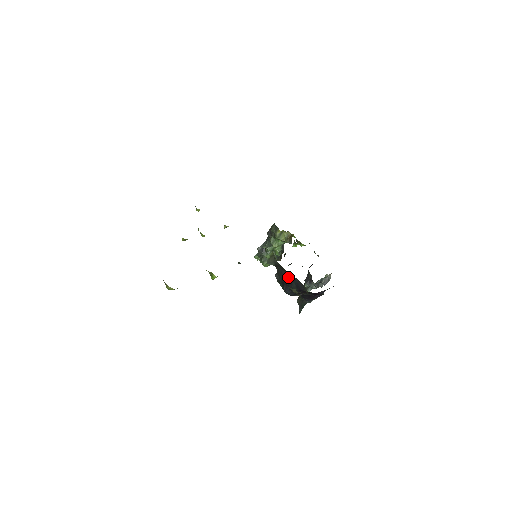
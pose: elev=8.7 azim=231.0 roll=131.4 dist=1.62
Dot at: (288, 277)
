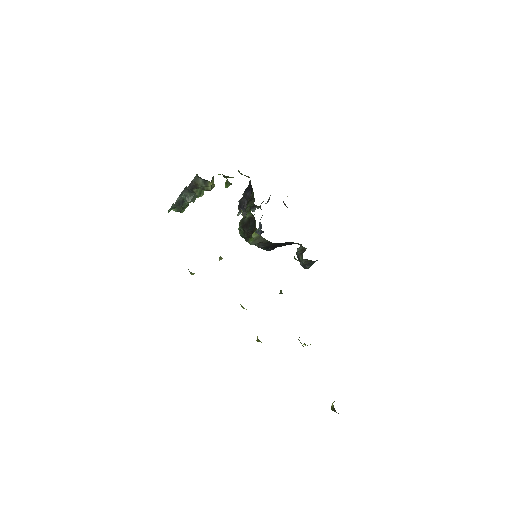
Dot at: (278, 244)
